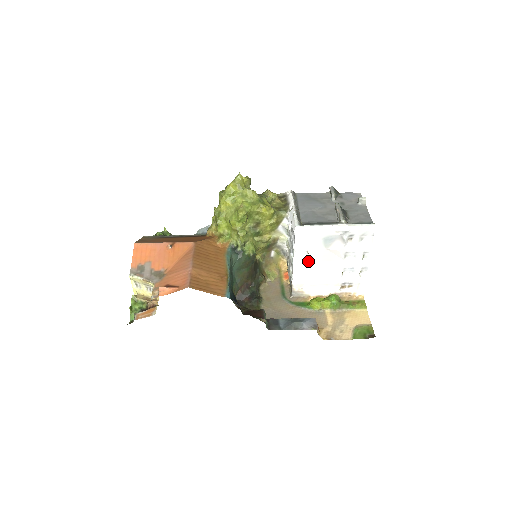
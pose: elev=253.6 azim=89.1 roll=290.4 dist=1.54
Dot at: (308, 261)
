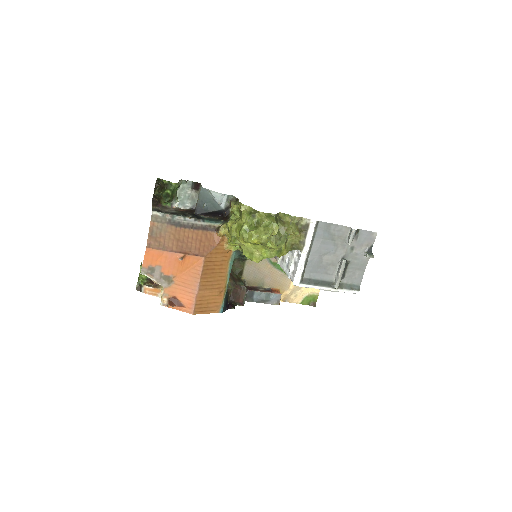
Dot at: occluded
